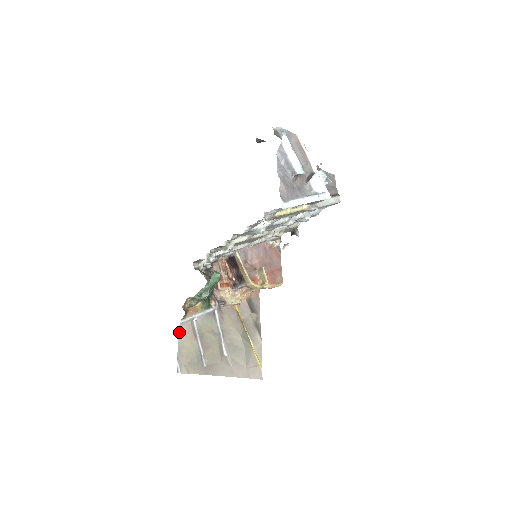
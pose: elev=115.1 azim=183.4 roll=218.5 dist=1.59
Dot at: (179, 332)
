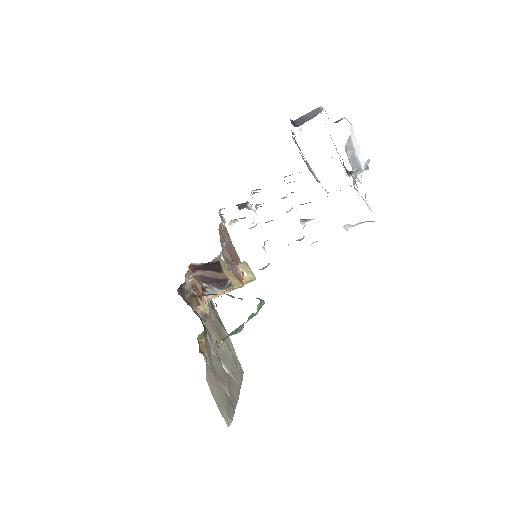
Dot at: (208, 383)
